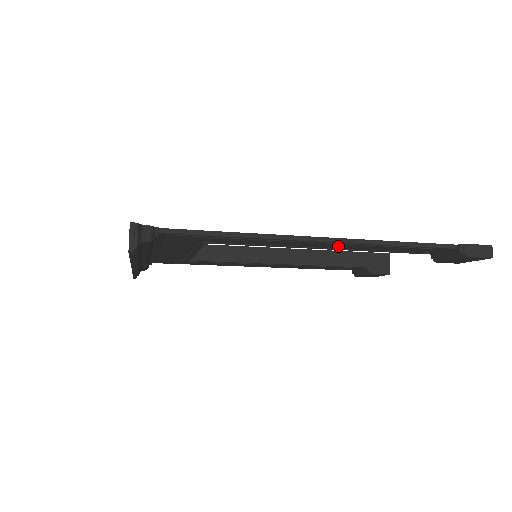
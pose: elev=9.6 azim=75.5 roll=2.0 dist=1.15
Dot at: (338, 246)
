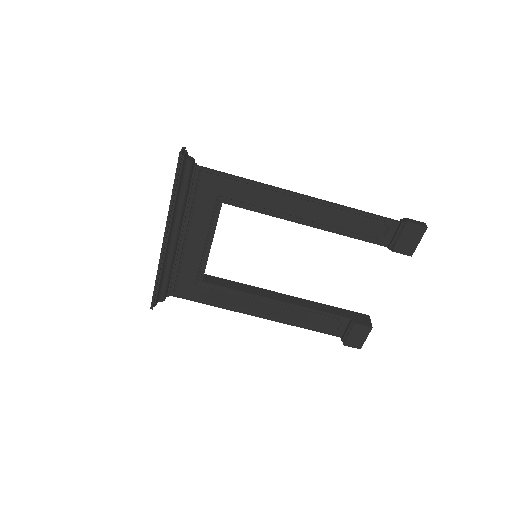
Dot at: (314, 213)
